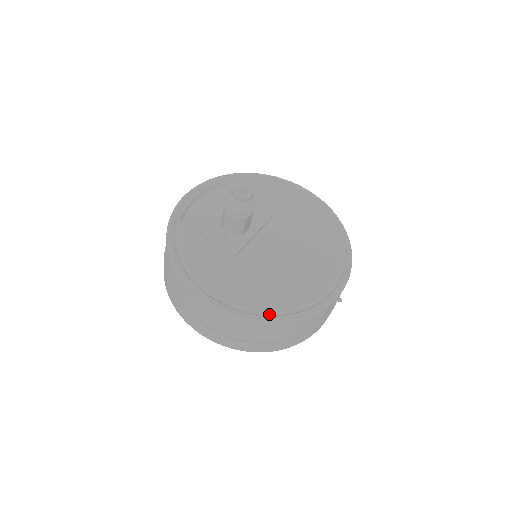
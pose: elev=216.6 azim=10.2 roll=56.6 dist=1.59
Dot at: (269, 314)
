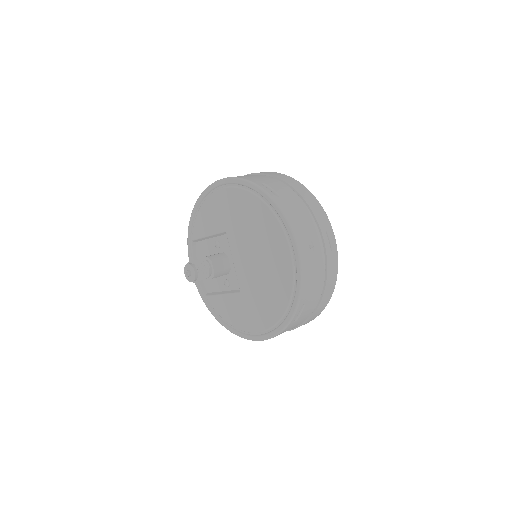
Dot at: (284, 318)
